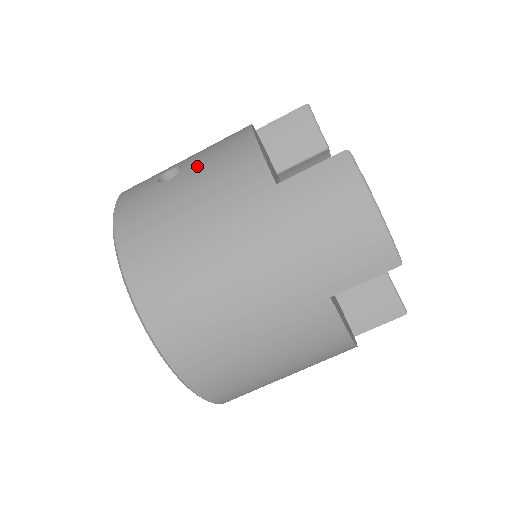
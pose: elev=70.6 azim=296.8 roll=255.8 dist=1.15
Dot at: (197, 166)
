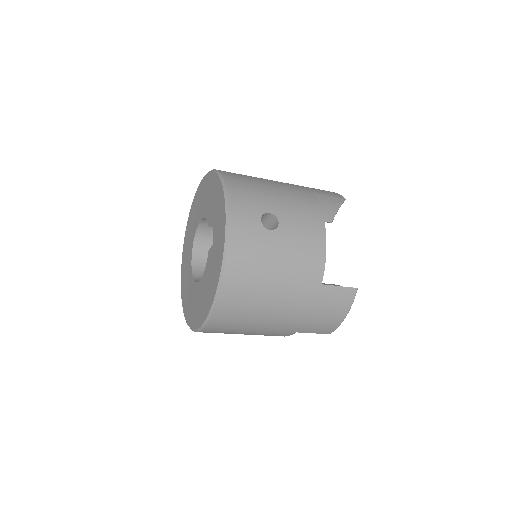
Dot at: (290, 234)
